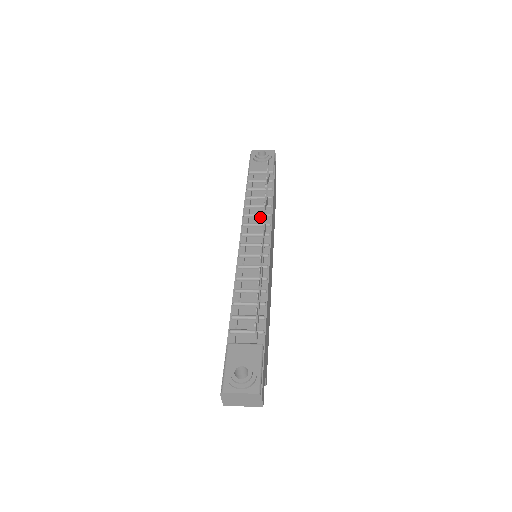
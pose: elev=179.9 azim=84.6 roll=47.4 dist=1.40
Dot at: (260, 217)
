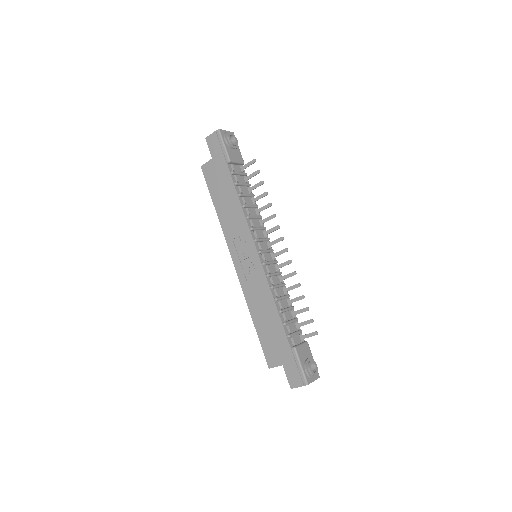
Dot at: (256, 219)
